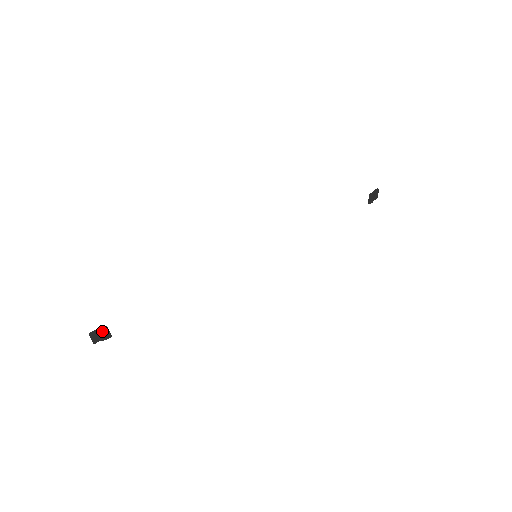
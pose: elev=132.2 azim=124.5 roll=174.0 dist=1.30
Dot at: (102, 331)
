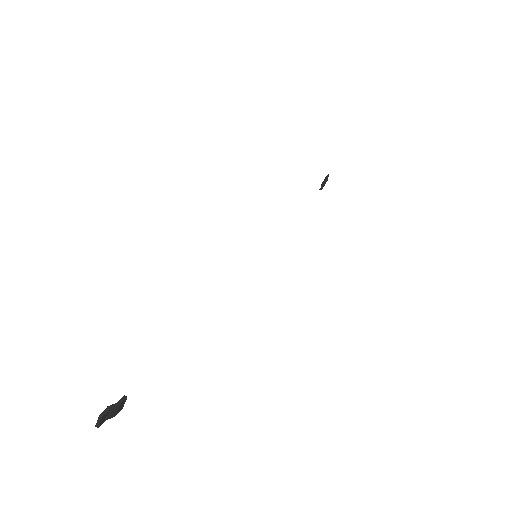
Dot at: (119, 405)
